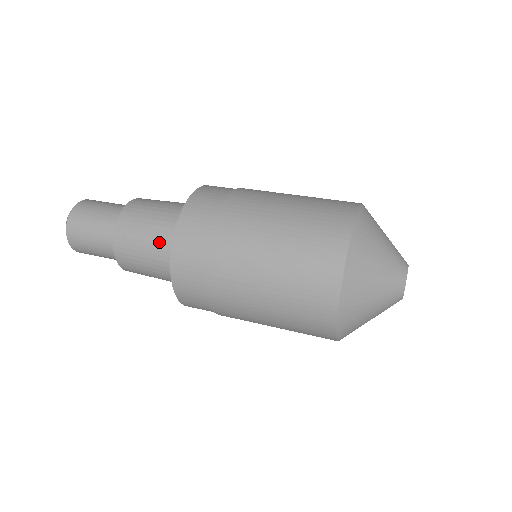
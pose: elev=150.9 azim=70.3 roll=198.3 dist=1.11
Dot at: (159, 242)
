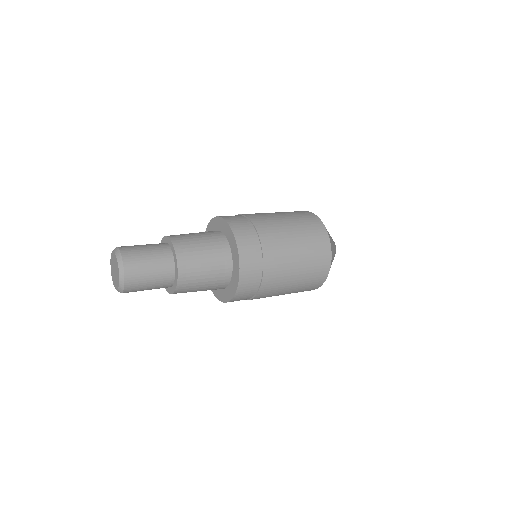
Dot at: (215, 280)
